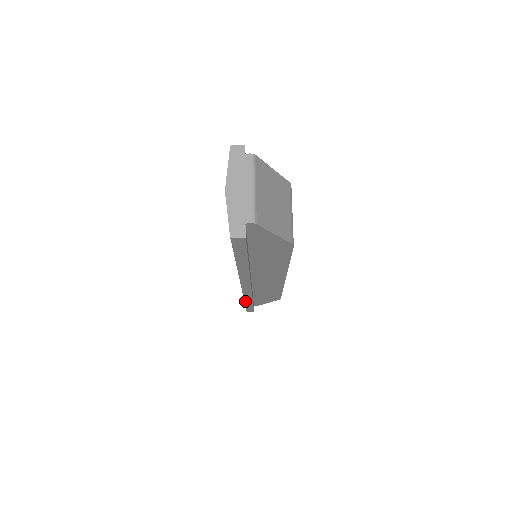
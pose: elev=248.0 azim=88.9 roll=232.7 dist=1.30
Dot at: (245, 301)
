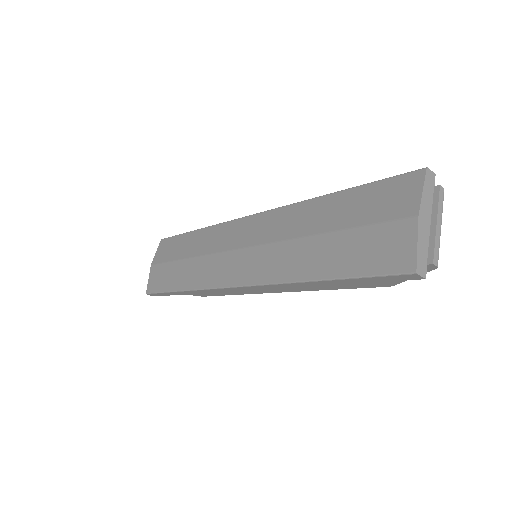
Dot at: (185, 291)
